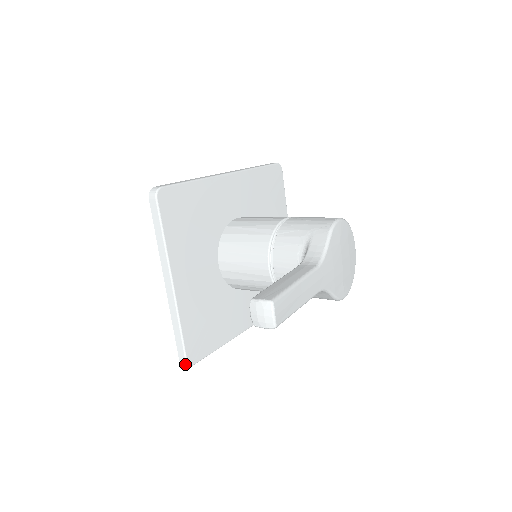
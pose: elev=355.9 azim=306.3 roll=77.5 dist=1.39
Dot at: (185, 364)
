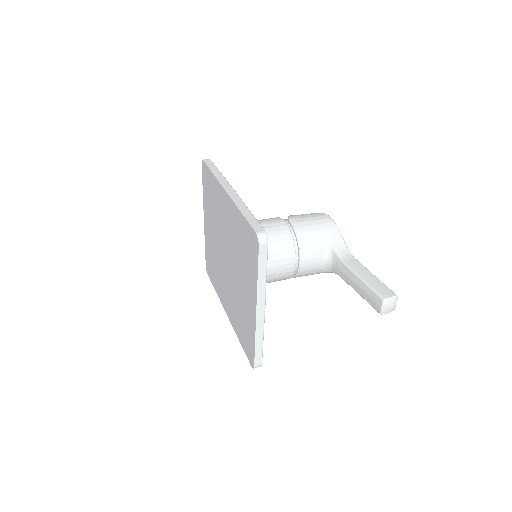
Dot at: occluded
